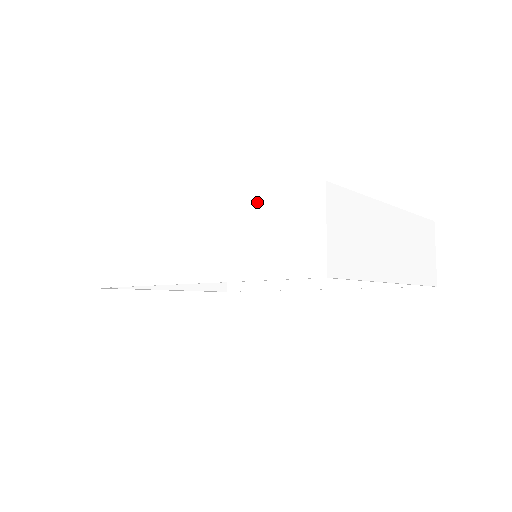
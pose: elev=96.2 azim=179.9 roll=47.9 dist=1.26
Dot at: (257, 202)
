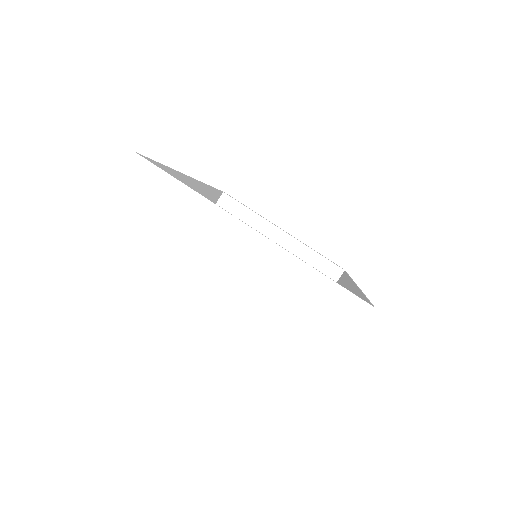
Dot at: occluded
